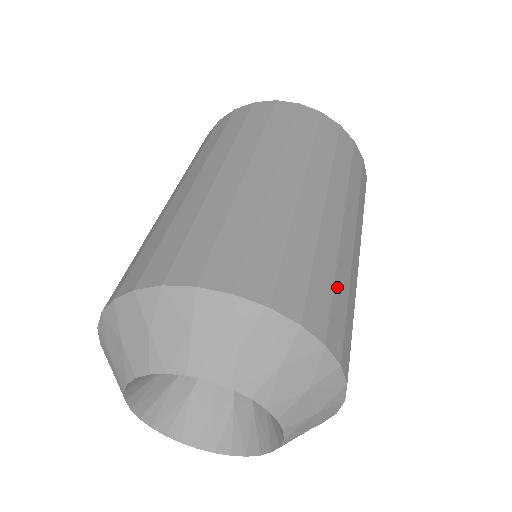
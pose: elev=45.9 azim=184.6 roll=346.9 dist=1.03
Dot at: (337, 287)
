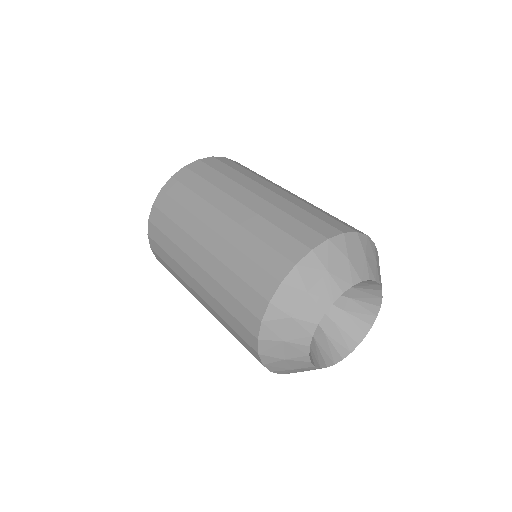
Dot at: occluded
